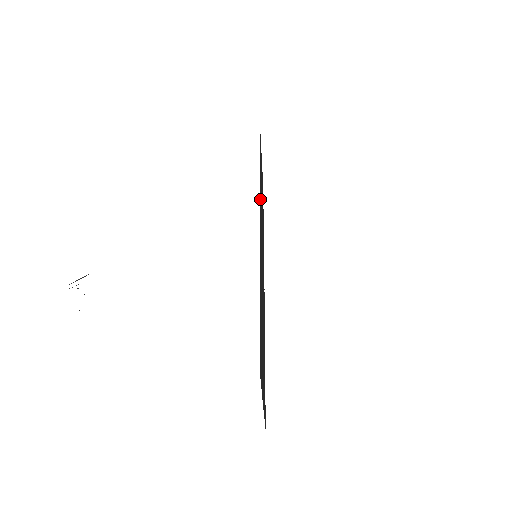
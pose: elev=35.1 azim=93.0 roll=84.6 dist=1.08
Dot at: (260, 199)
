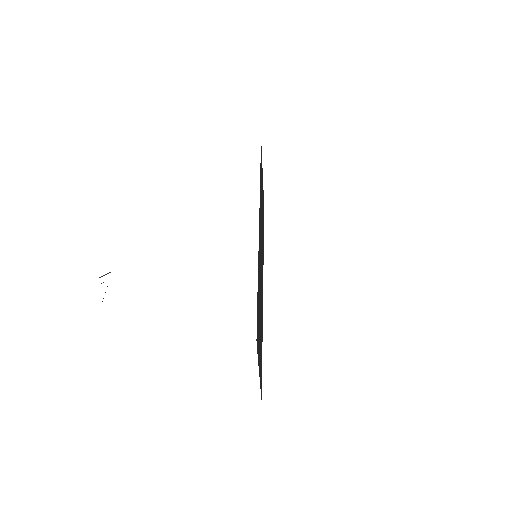
Dot at: (260, 207)
